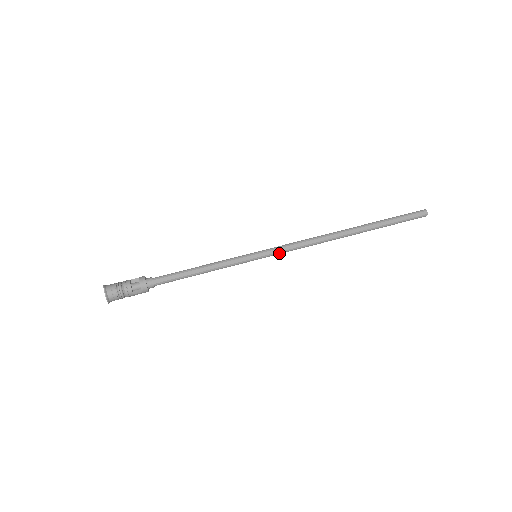
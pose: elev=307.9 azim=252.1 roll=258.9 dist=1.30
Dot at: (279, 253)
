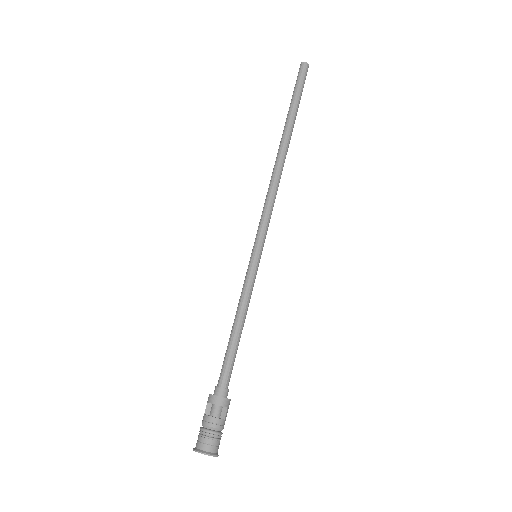
Dot at: (267, 230)
